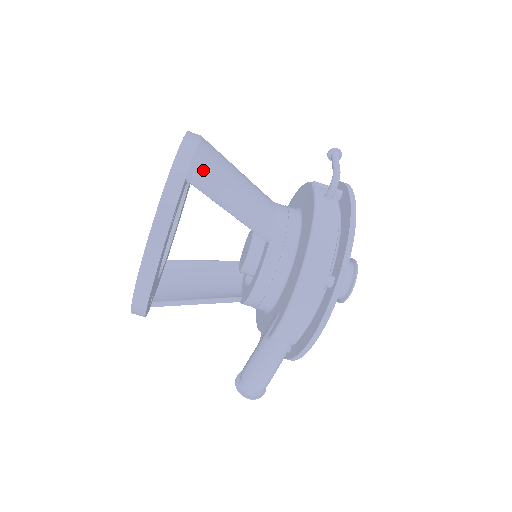
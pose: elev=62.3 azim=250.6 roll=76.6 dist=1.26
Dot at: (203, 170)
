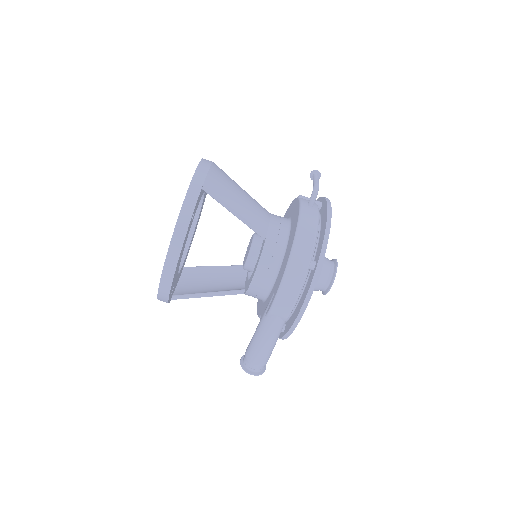
Dot at: (215, 183)
